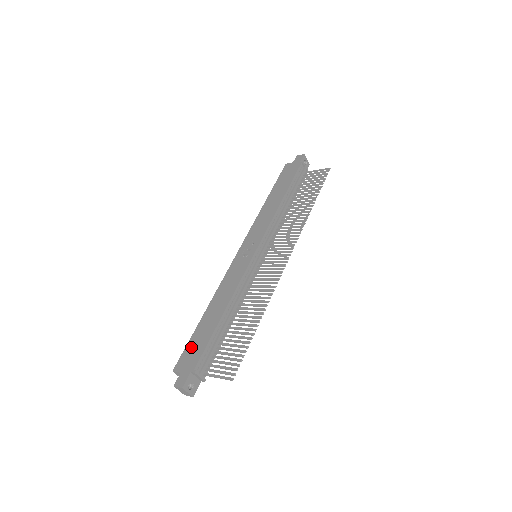
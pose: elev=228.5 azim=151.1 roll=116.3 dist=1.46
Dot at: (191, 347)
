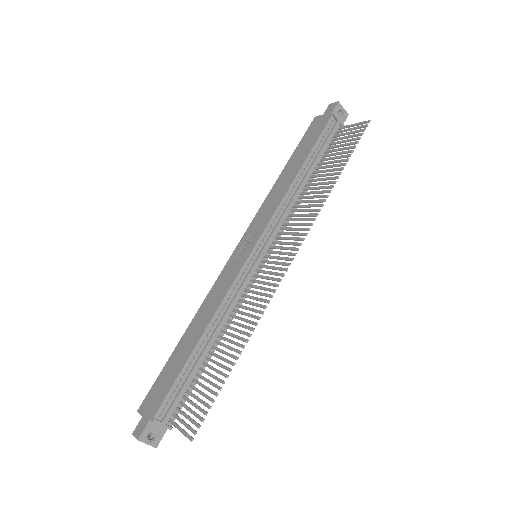
Dot at: (159, 382)
